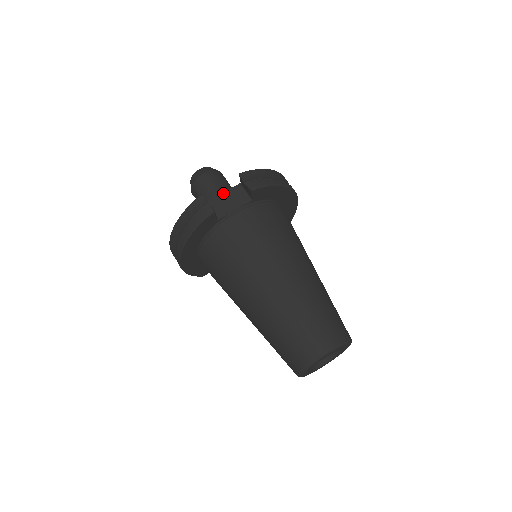
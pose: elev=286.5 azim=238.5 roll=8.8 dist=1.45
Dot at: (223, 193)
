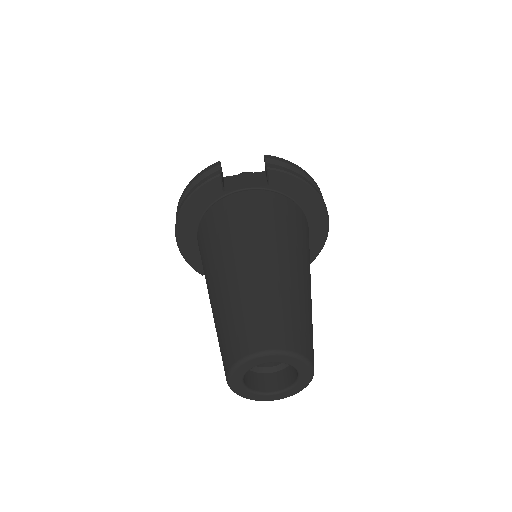
Dot at: (244, 174)
